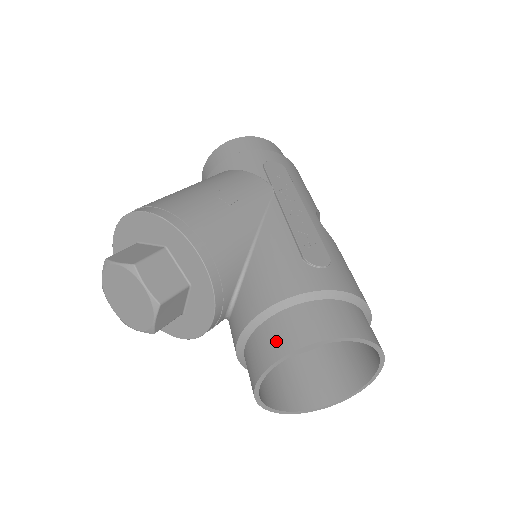
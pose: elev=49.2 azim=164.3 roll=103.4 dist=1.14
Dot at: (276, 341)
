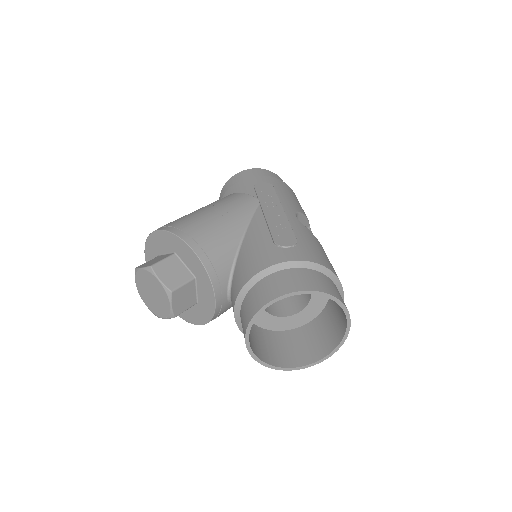
Dot at: (253, 303)
